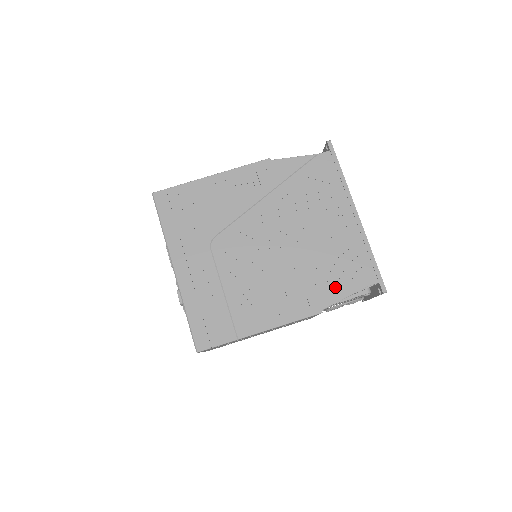
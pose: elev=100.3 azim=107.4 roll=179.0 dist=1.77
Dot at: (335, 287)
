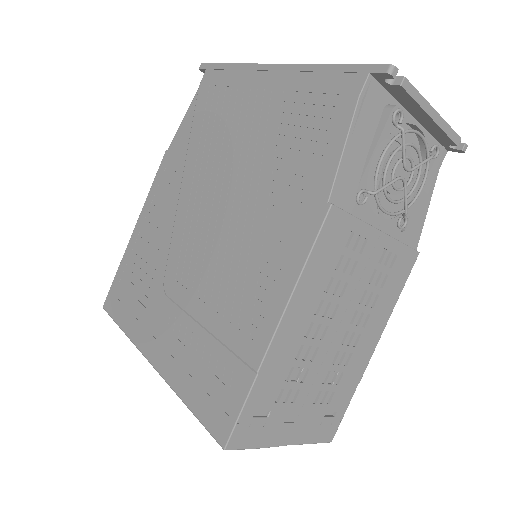
Dot at: (318, 156)
